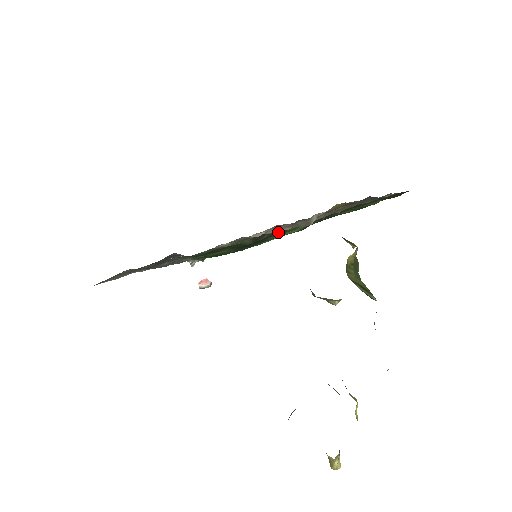
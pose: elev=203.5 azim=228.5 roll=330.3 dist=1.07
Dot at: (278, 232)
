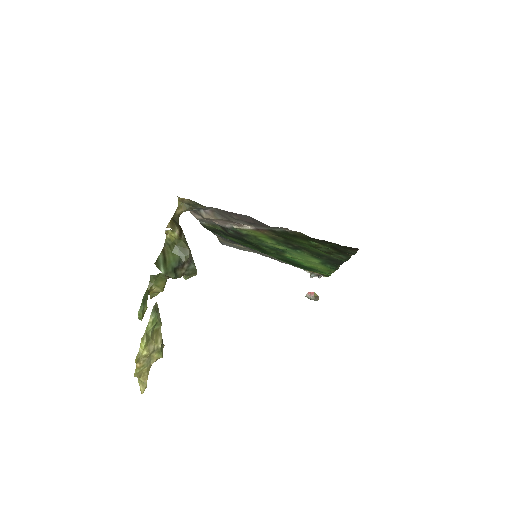
Dot at: (235, 231)
